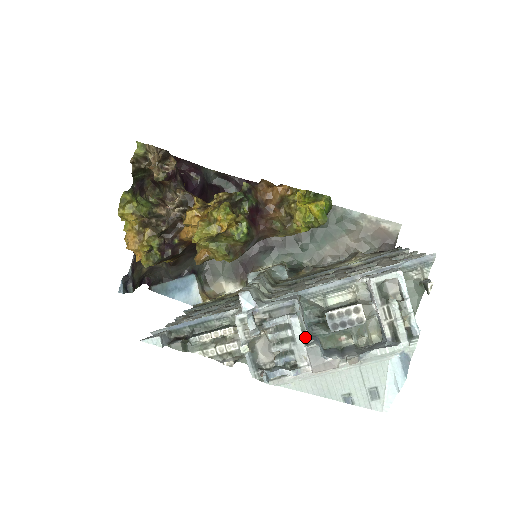
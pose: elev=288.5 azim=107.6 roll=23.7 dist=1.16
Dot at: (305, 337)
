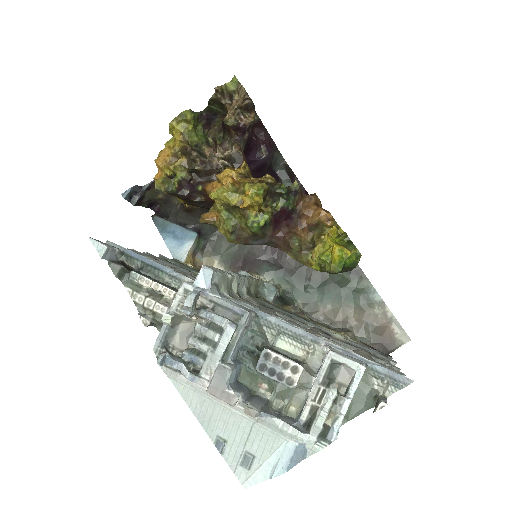
Dot at: (228, 353)
